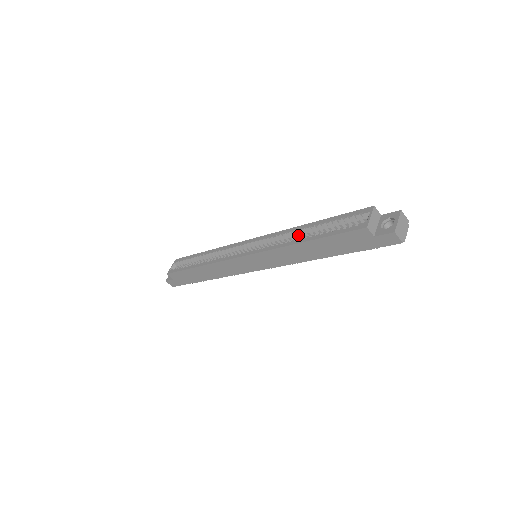
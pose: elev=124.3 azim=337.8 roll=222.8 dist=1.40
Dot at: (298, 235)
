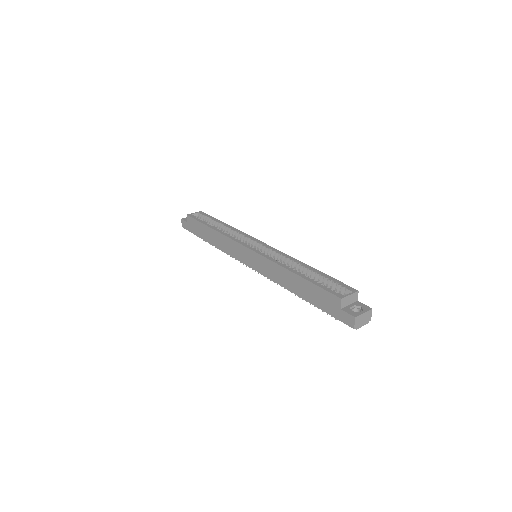
Dot at: (295, 266)
